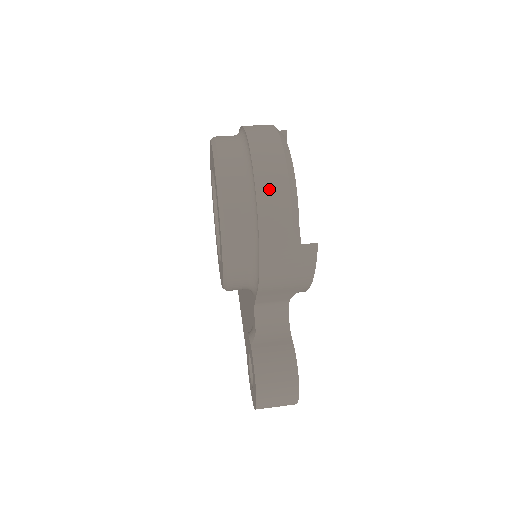
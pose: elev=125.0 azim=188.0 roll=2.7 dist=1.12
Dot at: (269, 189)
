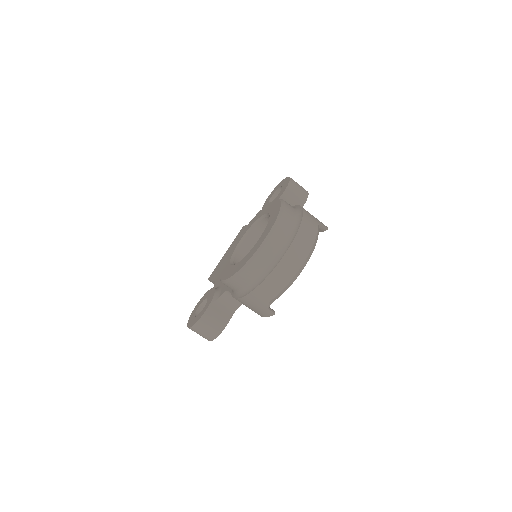
Dot at: (275, 280)
